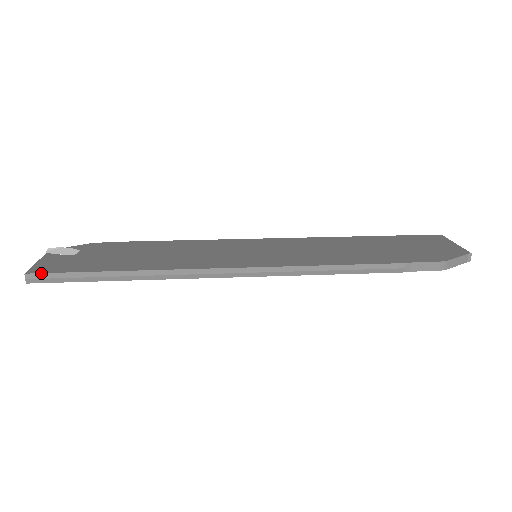
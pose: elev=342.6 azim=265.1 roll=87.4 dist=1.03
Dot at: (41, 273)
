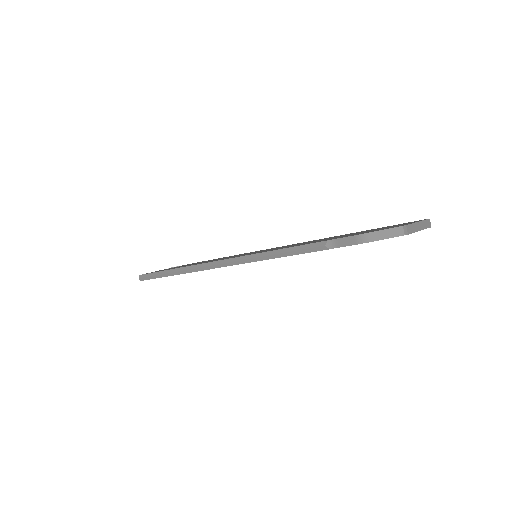
Dot at: (144, 274)
